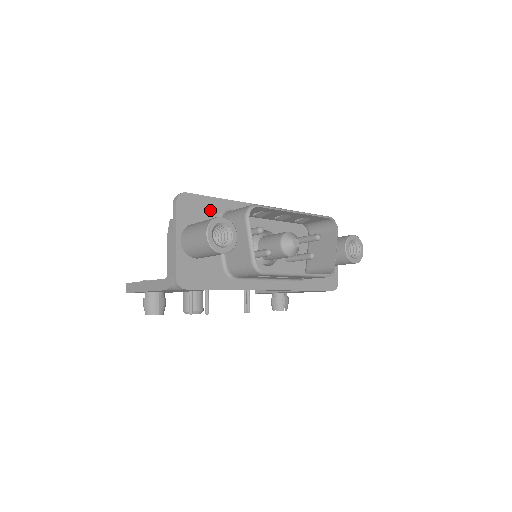
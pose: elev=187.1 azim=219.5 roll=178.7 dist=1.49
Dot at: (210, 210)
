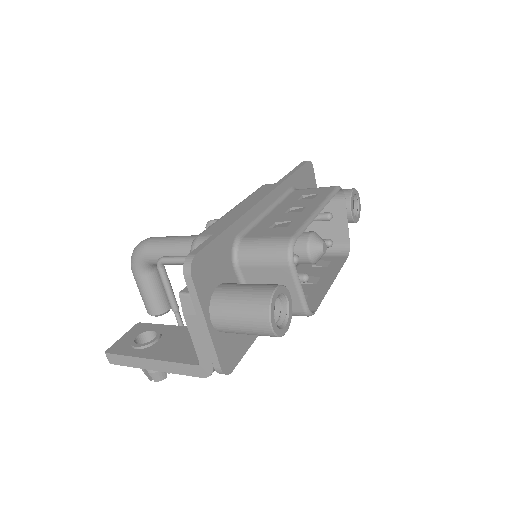
Dot at: (223, 254)
